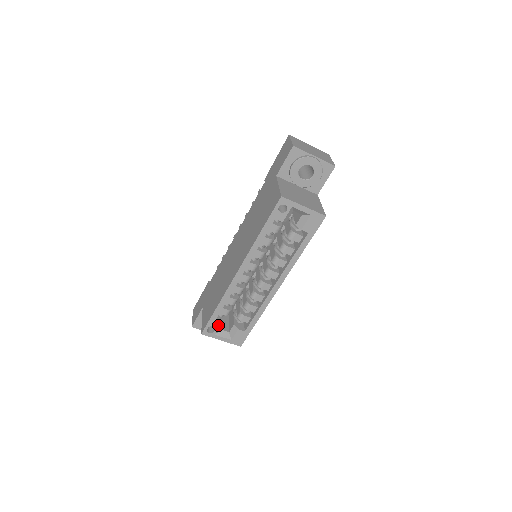
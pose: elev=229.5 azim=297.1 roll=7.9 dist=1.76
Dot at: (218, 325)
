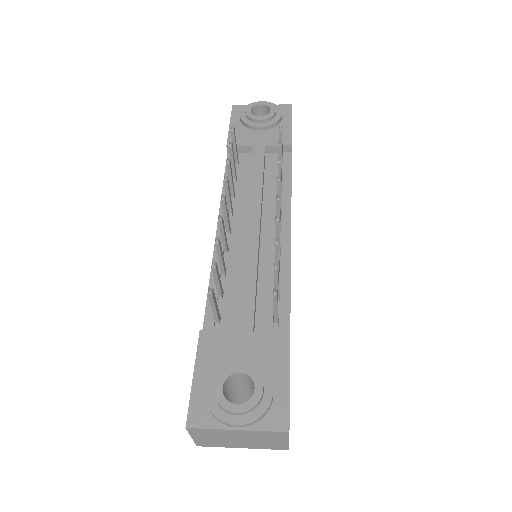
Dot at: occluded
